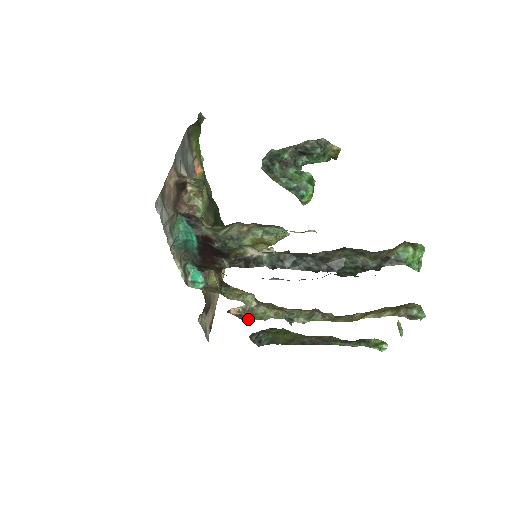
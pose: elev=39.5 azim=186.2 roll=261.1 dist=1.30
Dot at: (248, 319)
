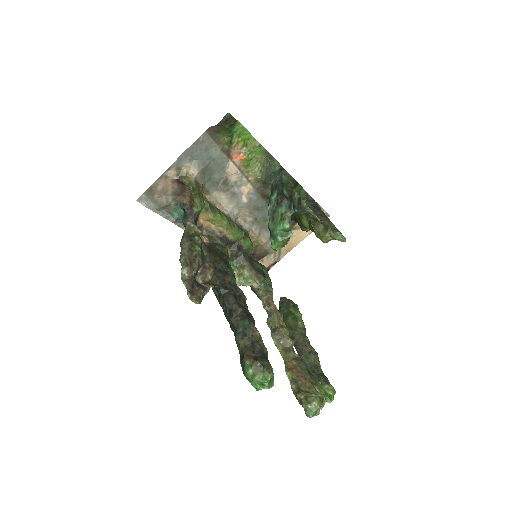
Dot at: (254, 292)
